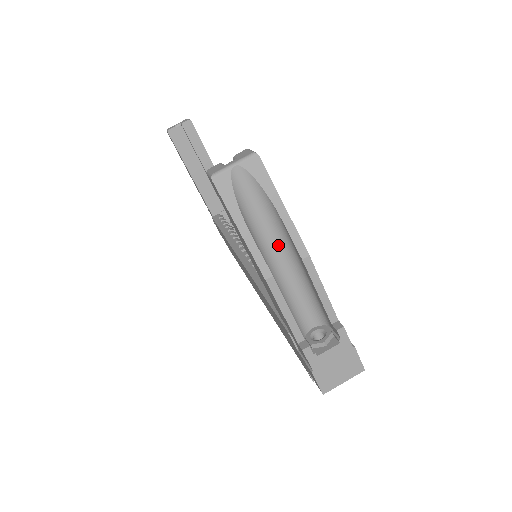
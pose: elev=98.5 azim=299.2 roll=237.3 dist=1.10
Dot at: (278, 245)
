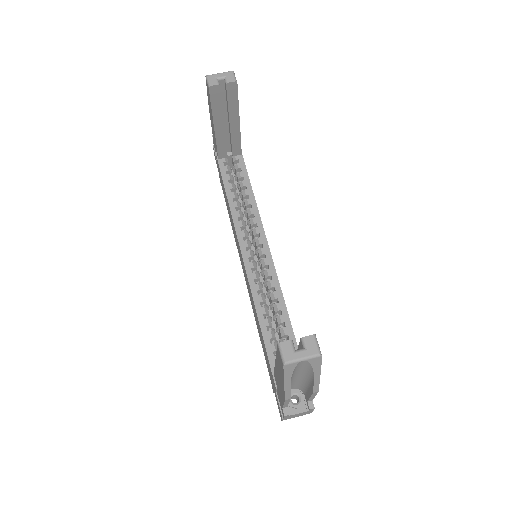
Dot at: (301, 375)
